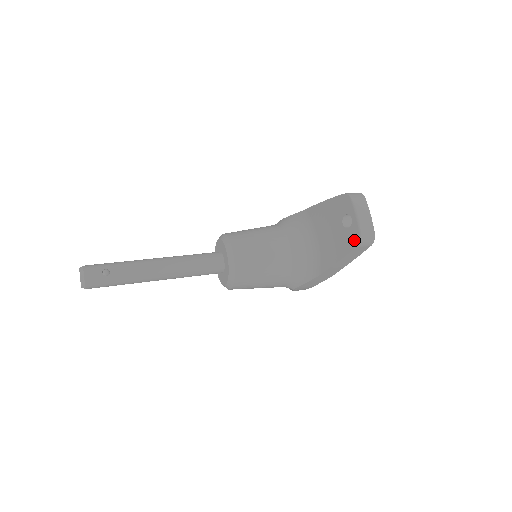
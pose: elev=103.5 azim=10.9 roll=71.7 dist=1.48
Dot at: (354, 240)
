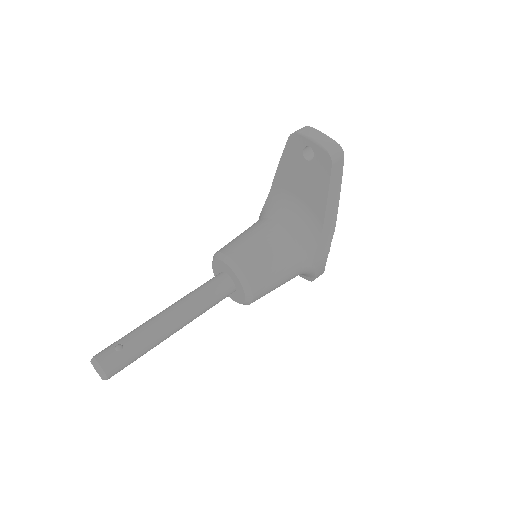
Dot at: (325, 161)
